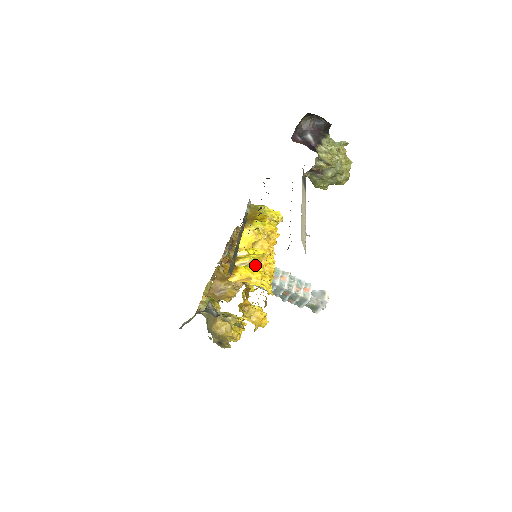
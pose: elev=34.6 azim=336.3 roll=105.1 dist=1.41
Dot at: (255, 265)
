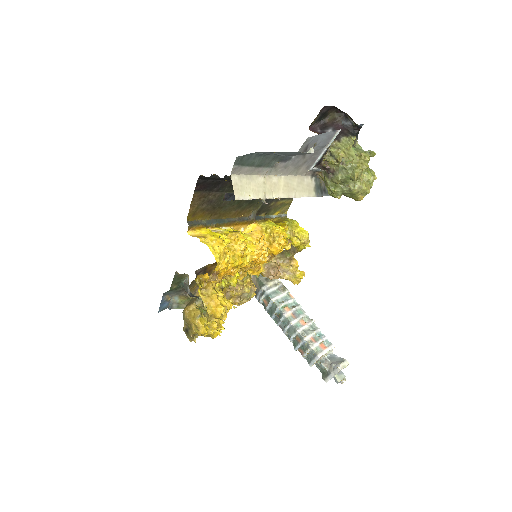
Dot at: (223, 234)
